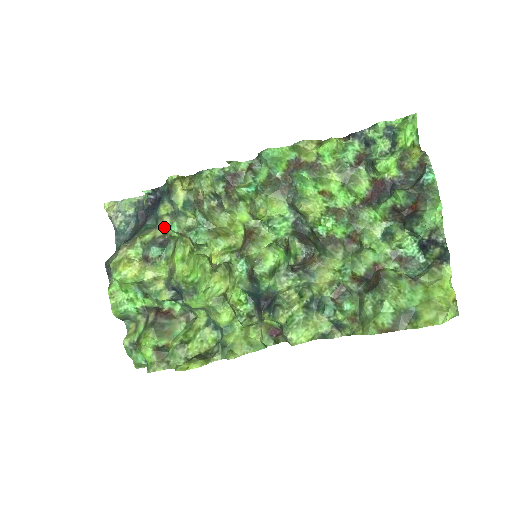
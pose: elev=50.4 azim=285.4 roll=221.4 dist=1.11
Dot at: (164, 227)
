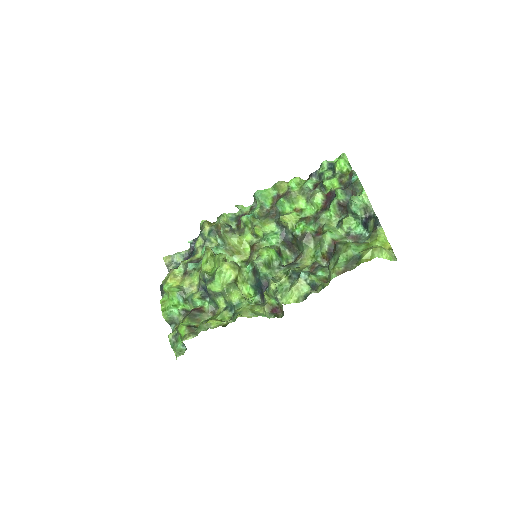
Dot at: (198, 255)
